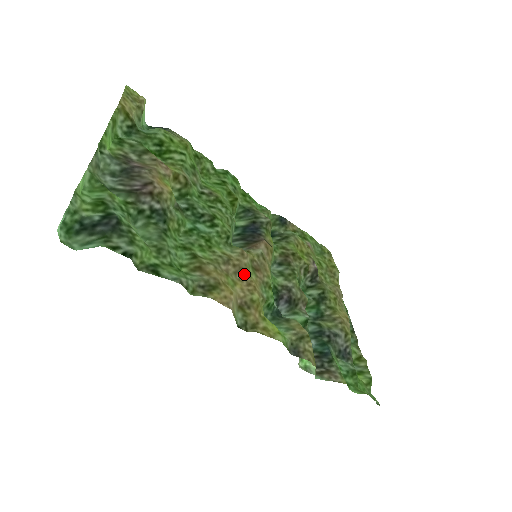
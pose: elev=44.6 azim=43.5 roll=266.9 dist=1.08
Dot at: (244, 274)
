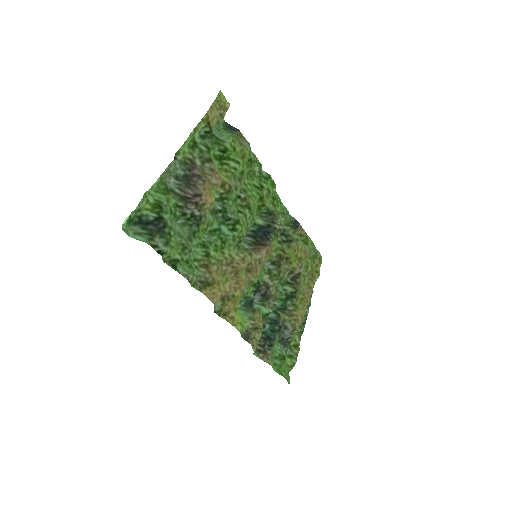
Dot at: (237, 274)
